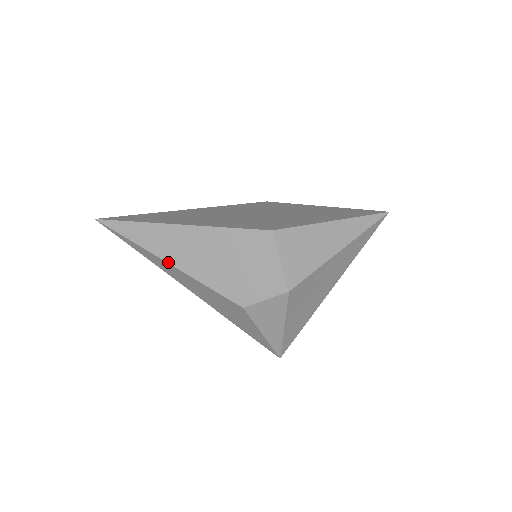
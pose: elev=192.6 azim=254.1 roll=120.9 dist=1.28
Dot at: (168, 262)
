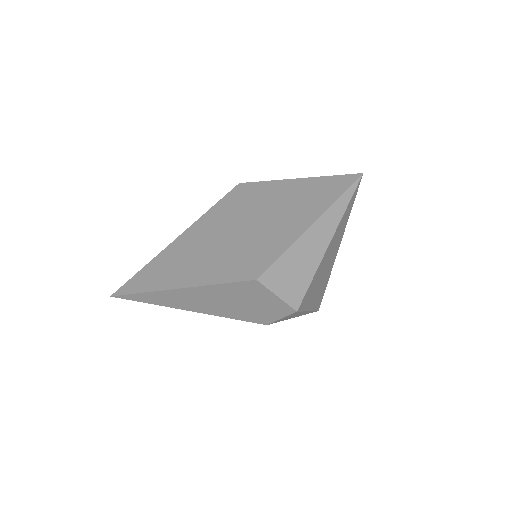
Dot at: (188, 310)
